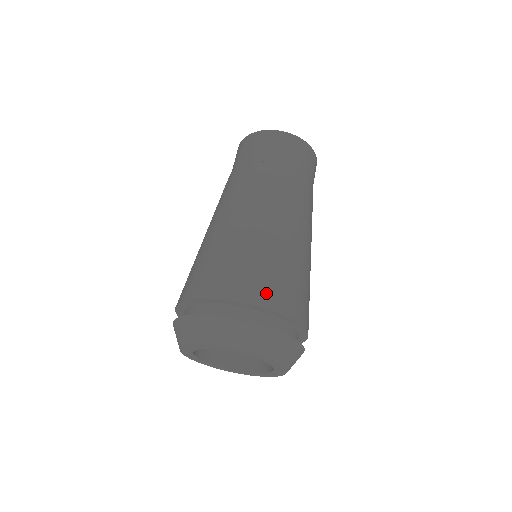
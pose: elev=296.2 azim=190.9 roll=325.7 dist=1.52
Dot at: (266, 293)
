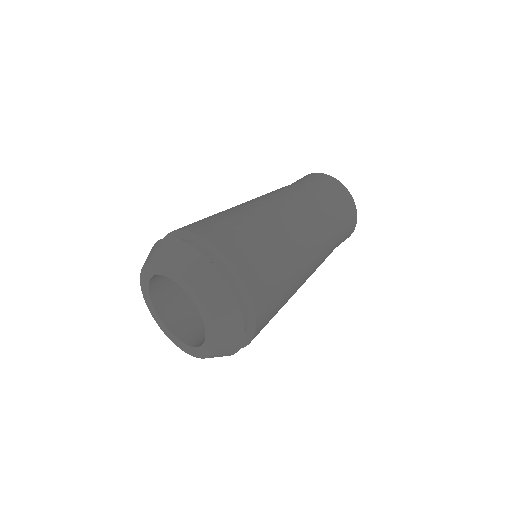
Dot at: (223, 238)
